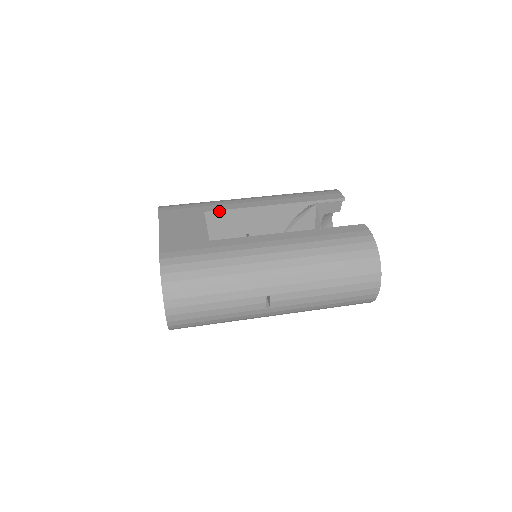
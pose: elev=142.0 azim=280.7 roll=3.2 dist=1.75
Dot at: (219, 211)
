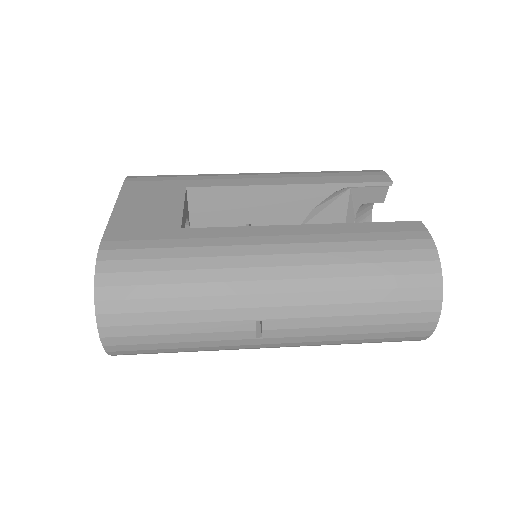
Dot at: (208, 188)
